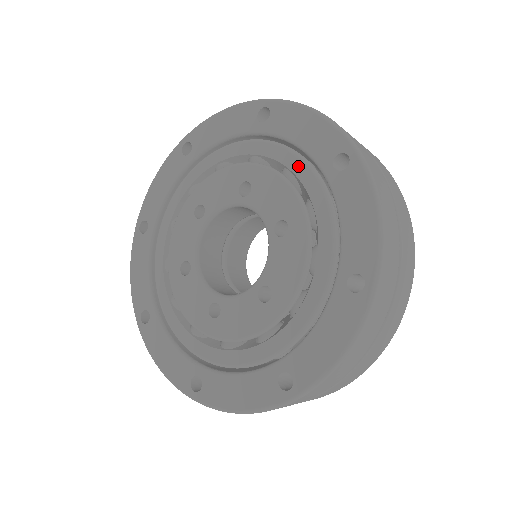
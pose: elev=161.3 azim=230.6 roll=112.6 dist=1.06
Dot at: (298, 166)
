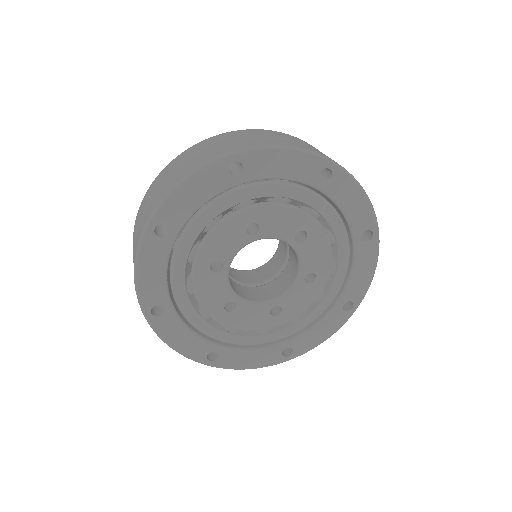
Dot at: (291, 192)
